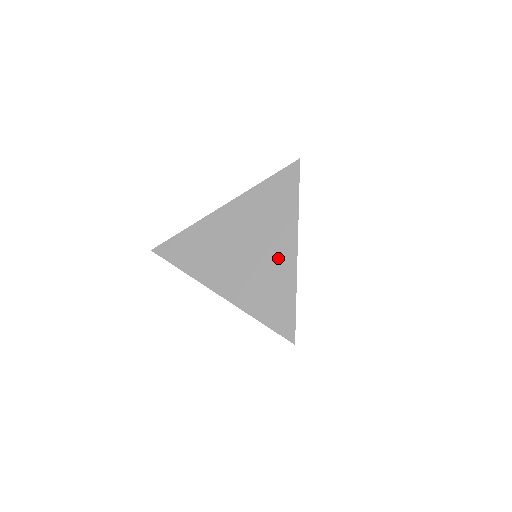
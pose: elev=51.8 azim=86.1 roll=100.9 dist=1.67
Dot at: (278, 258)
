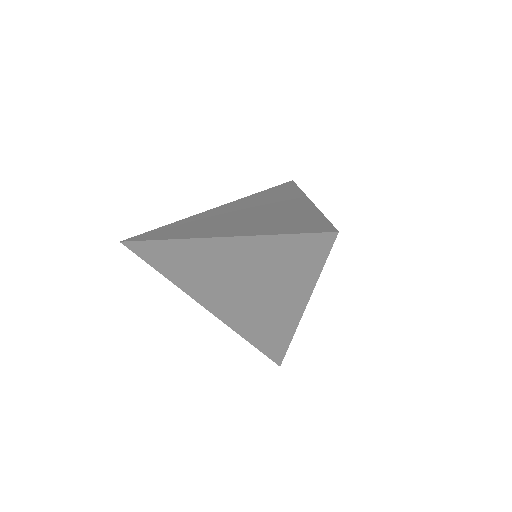
Dot at: (278, 311)
